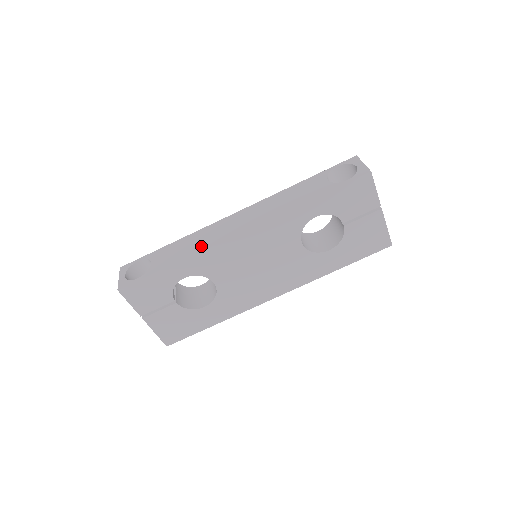
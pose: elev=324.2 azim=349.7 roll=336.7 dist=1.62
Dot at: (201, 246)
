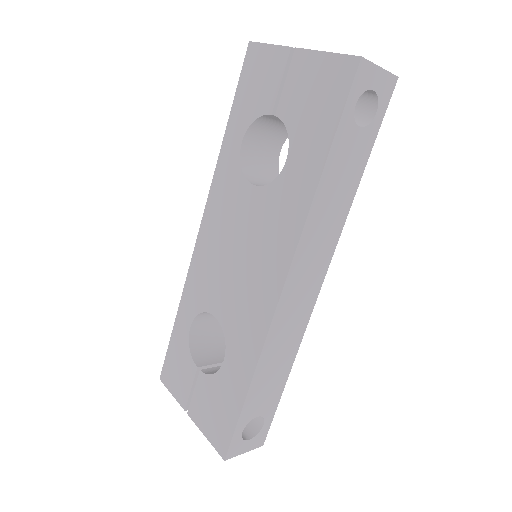
Dot at: occluded
